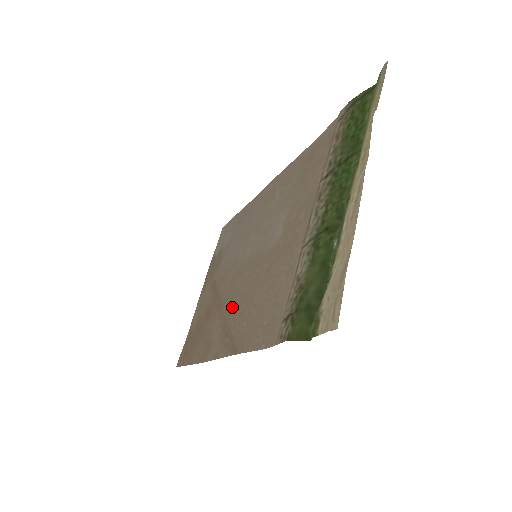
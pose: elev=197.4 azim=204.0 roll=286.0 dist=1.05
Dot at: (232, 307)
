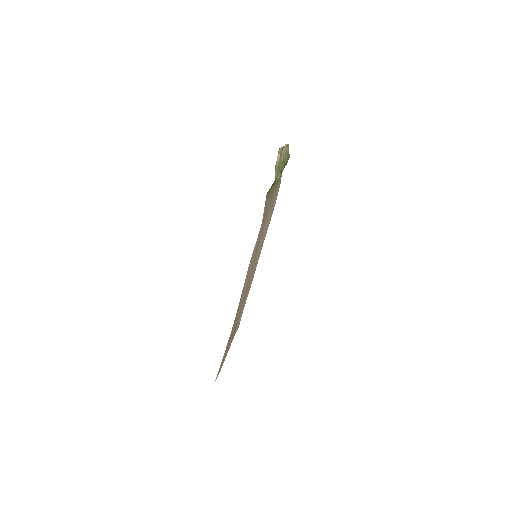
Dot at: occluded
